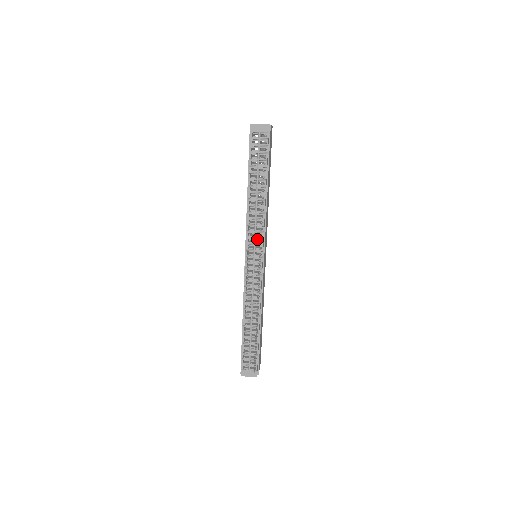
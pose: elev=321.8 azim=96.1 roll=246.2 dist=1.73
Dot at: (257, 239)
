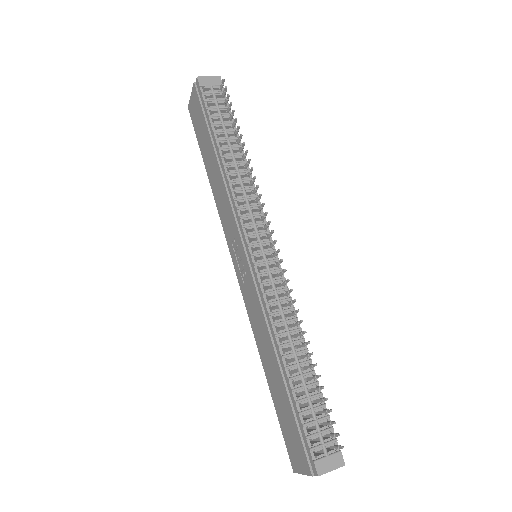
Dot at: (255, 217)
